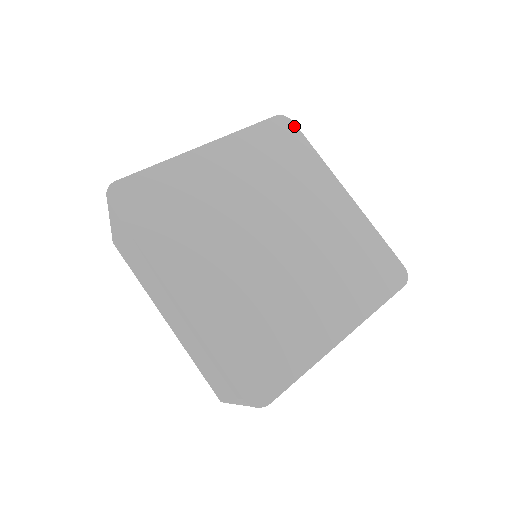
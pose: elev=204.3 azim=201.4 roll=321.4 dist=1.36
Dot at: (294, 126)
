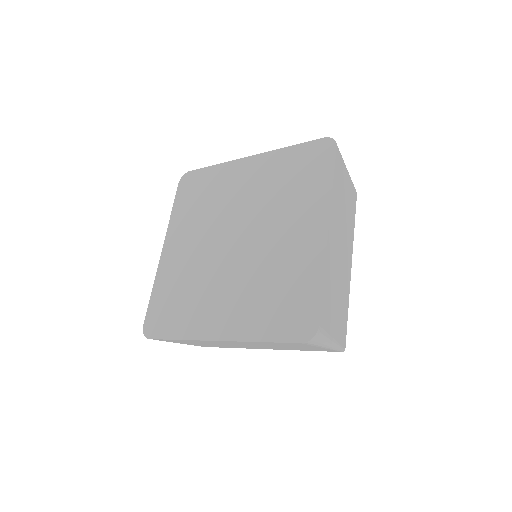
Dot at: (333, 150)
